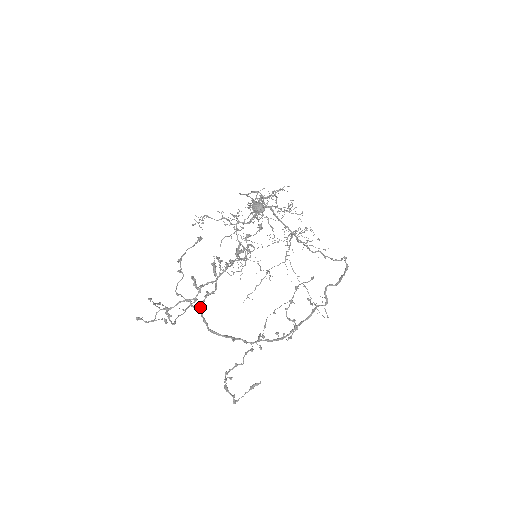
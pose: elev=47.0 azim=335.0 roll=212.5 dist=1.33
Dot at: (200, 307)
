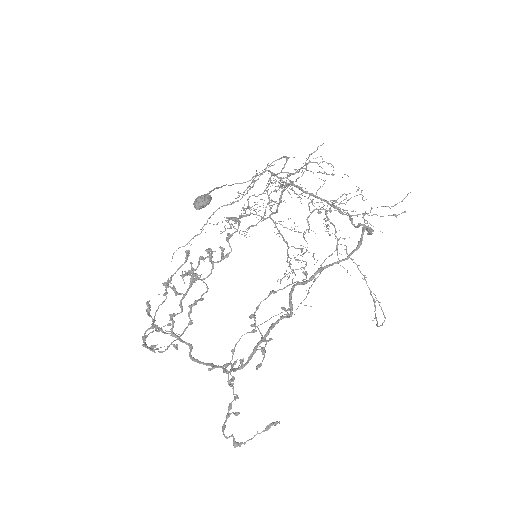
Dot at: (173, 332)
